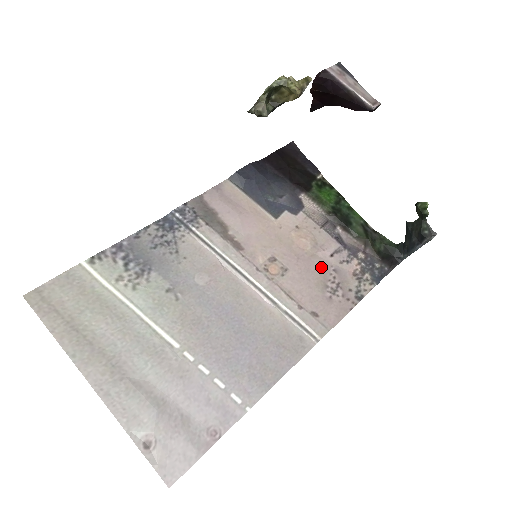
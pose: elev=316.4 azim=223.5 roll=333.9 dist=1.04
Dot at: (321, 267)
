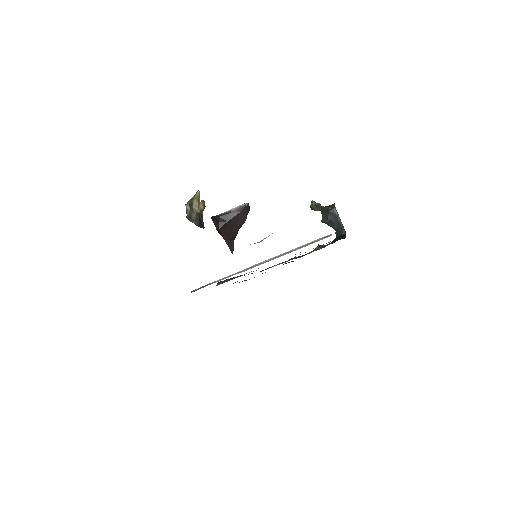
Dot at: occluded
